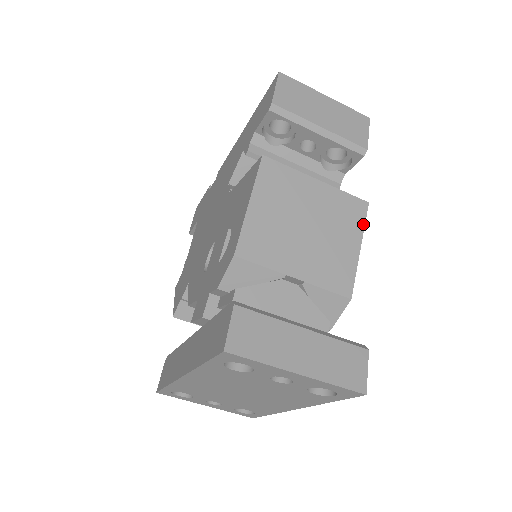
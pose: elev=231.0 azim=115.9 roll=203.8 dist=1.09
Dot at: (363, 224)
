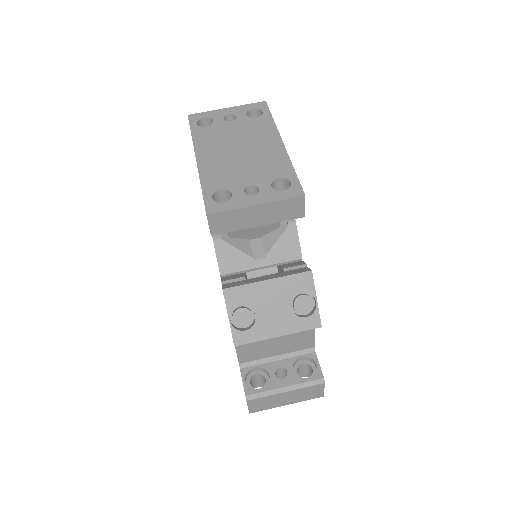
Dot at: occluded
